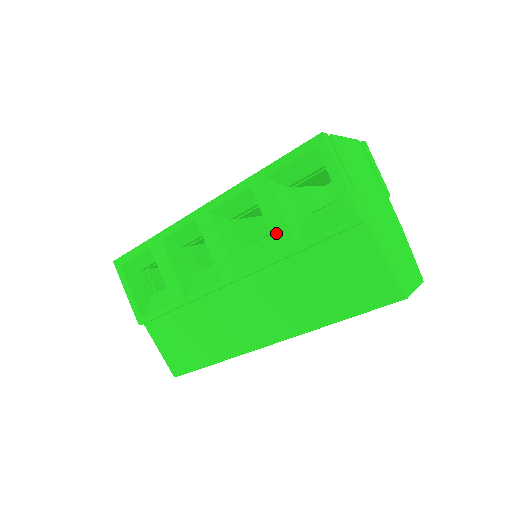
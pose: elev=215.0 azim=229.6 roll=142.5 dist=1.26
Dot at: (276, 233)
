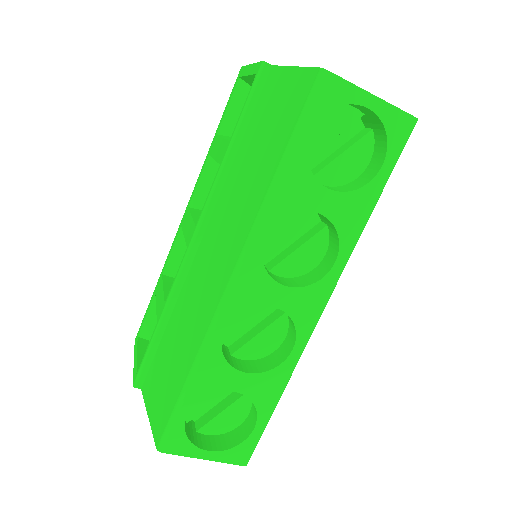
Dot at: (219, 155)
